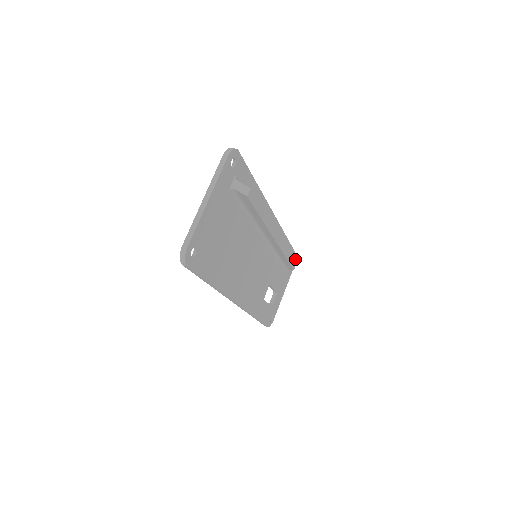
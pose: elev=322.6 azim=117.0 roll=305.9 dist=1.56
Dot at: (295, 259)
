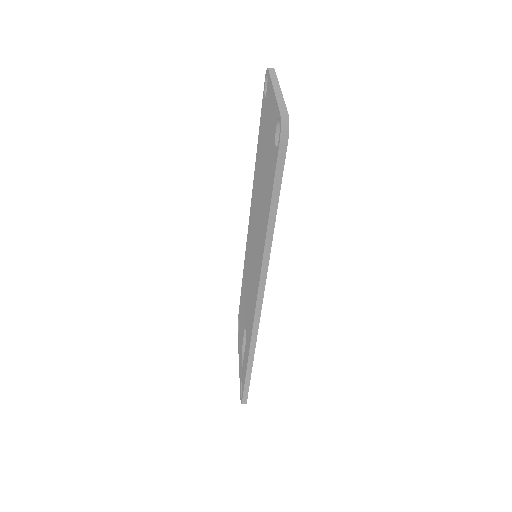
Dot at: occluded
